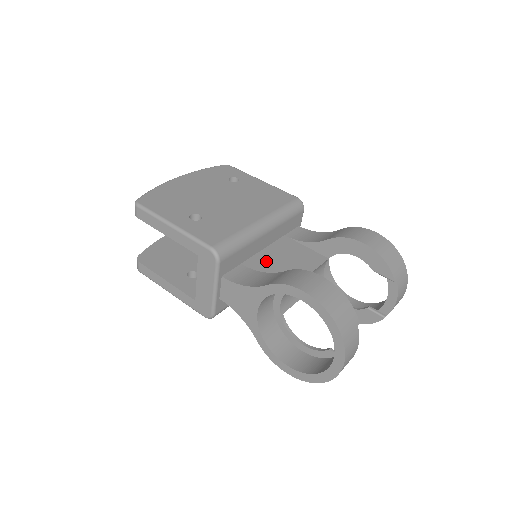
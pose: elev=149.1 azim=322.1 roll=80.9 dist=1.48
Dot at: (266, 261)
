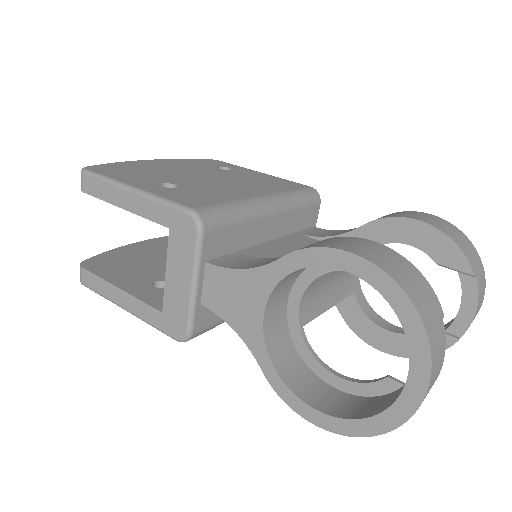
Dot at: (273, 252)
